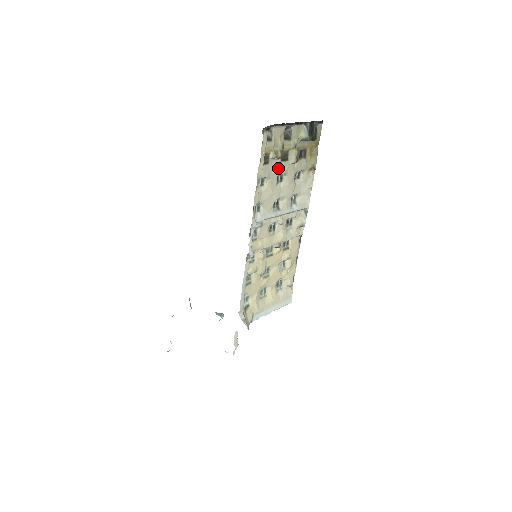
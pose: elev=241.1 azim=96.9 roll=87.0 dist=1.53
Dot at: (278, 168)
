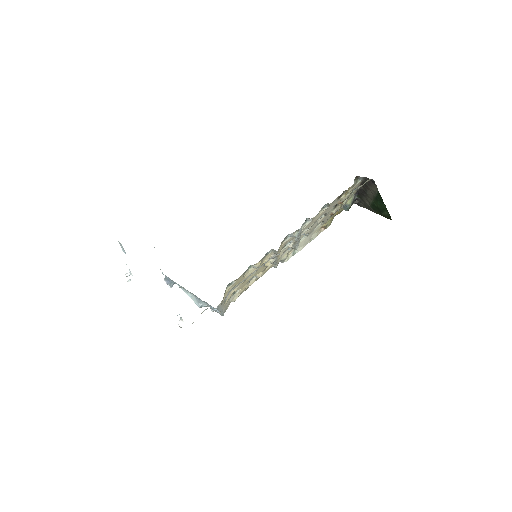
Dot at: occluded
